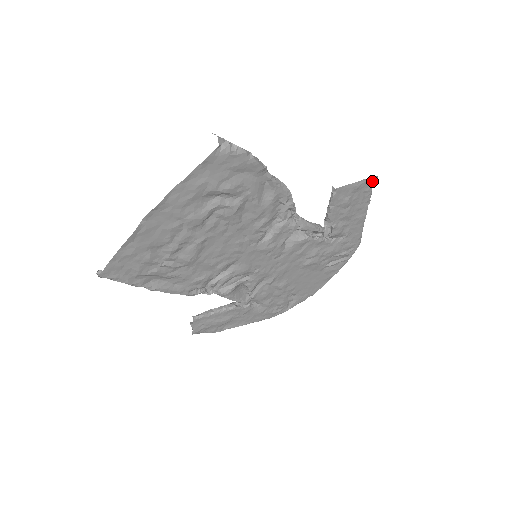
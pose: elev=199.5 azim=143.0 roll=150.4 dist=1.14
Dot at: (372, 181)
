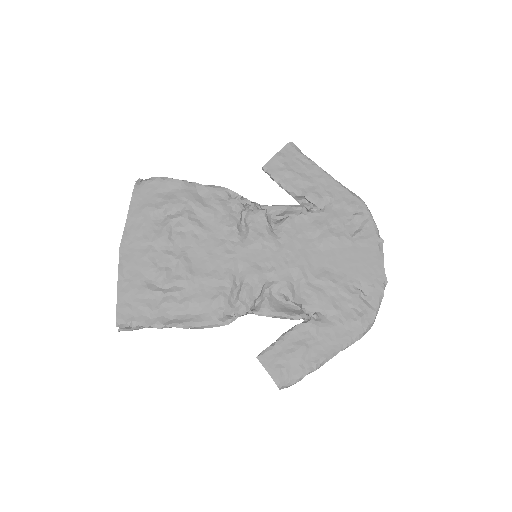
Dot at: (291, 148)
